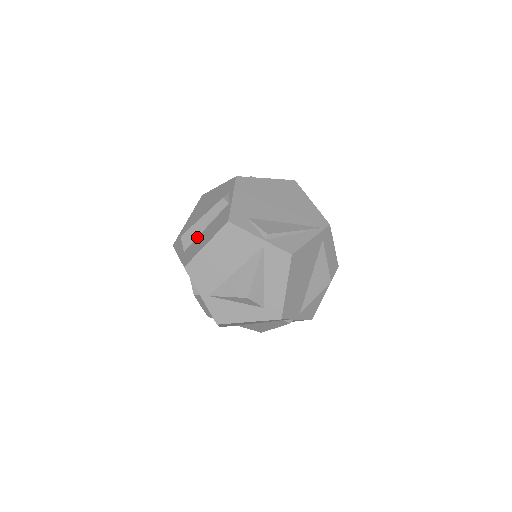
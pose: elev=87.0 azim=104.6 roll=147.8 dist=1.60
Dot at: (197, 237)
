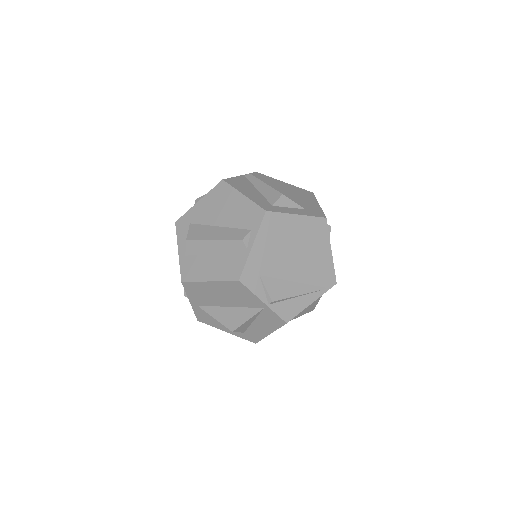
Dot at: (203, 254)
